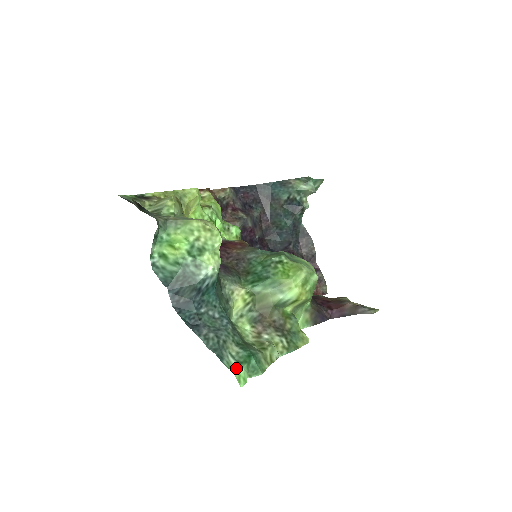
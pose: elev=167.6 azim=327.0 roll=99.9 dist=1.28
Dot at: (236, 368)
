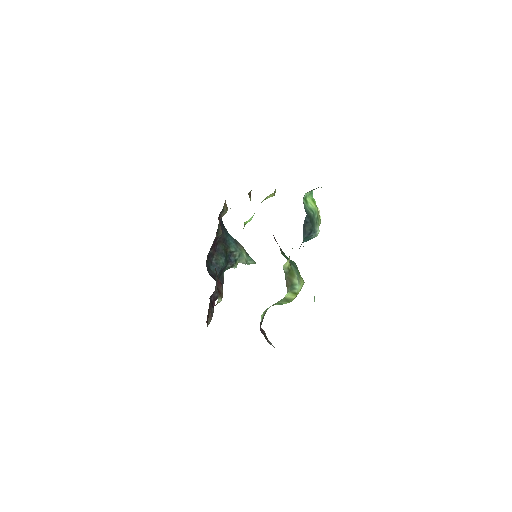
Dot at: occluded
